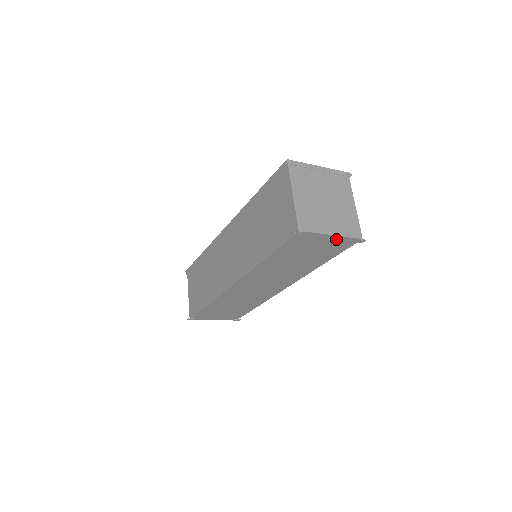
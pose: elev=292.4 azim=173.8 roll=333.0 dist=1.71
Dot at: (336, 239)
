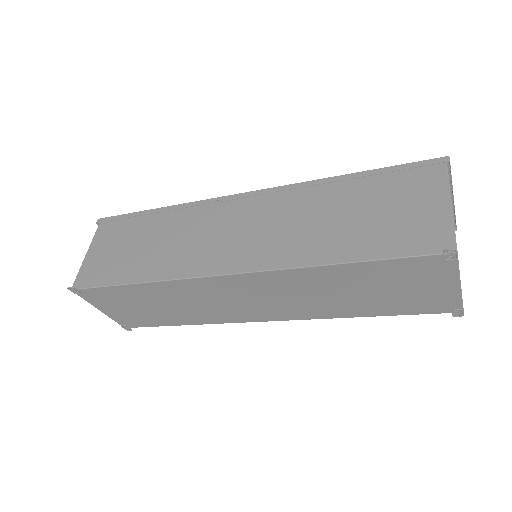
Dot at: (449, 294)
